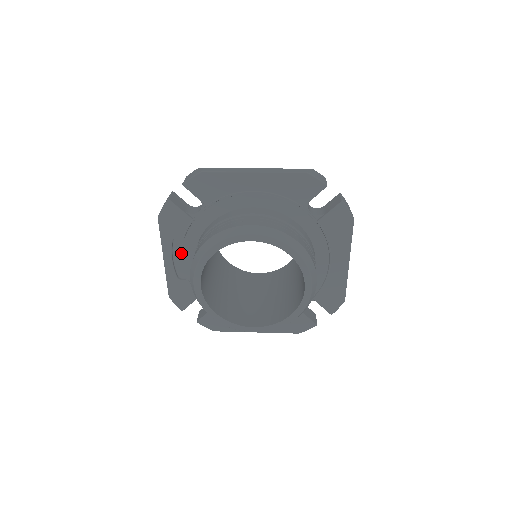
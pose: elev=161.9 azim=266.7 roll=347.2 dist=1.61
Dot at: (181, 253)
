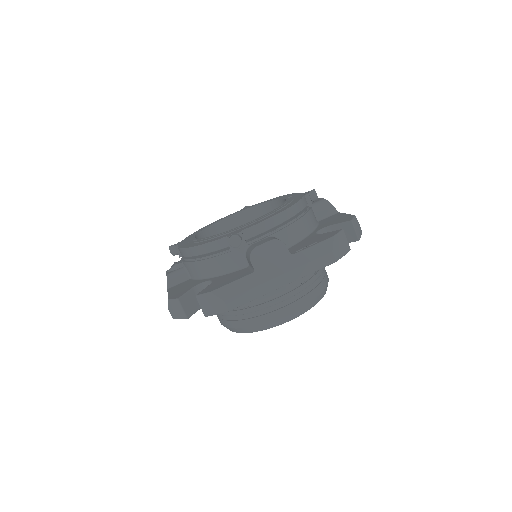
Dot at: occluded
